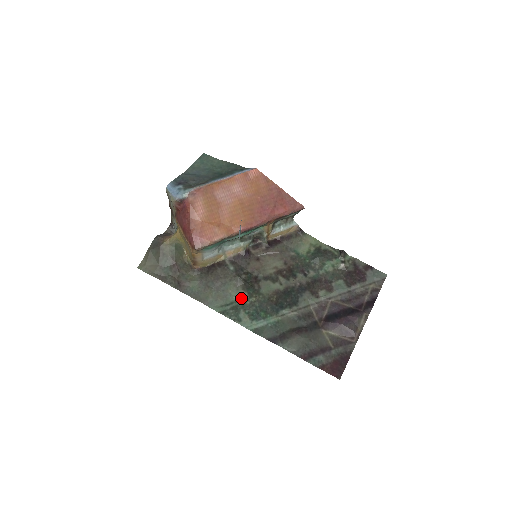
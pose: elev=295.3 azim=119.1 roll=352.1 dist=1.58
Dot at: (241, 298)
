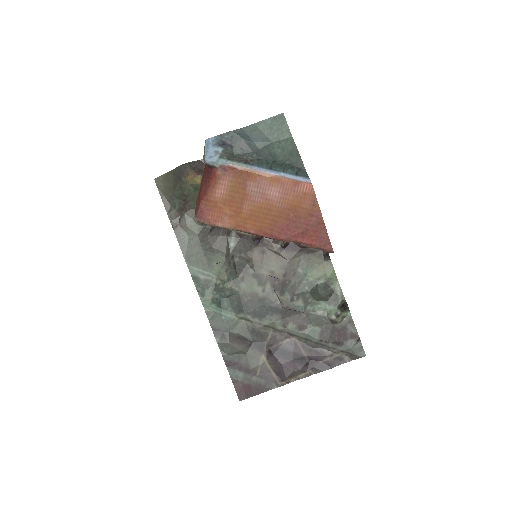
Dot at: (219, 277)
